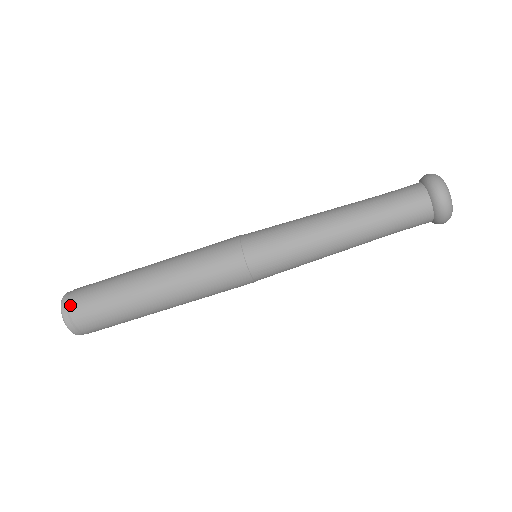
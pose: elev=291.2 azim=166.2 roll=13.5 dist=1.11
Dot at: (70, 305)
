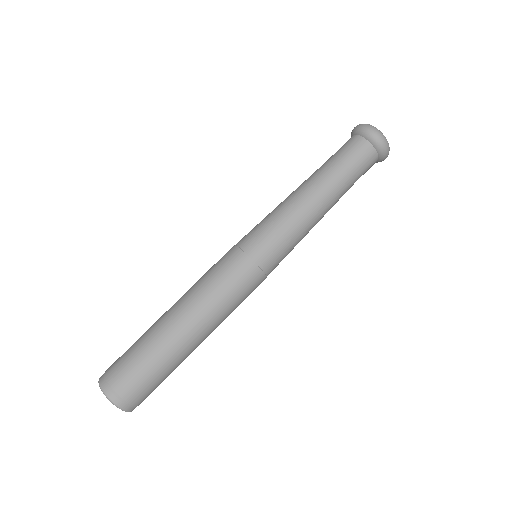
Dot at: (114, 388)
